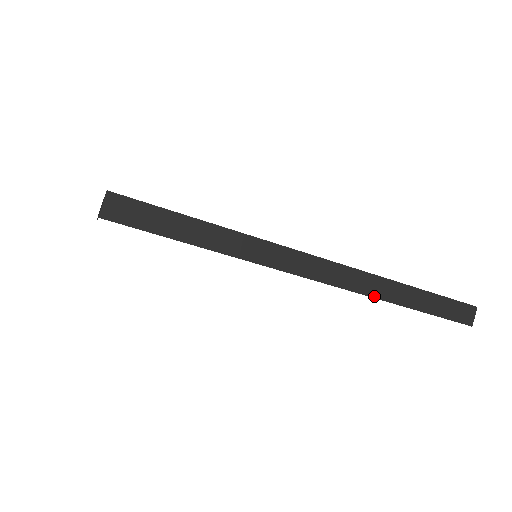
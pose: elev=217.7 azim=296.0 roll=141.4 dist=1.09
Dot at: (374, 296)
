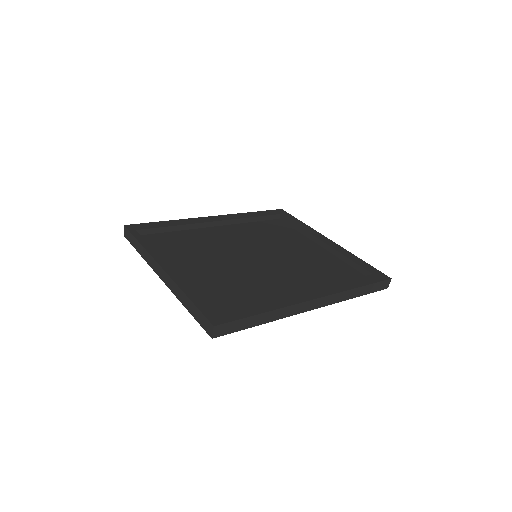
Dot at: (341, 301)
